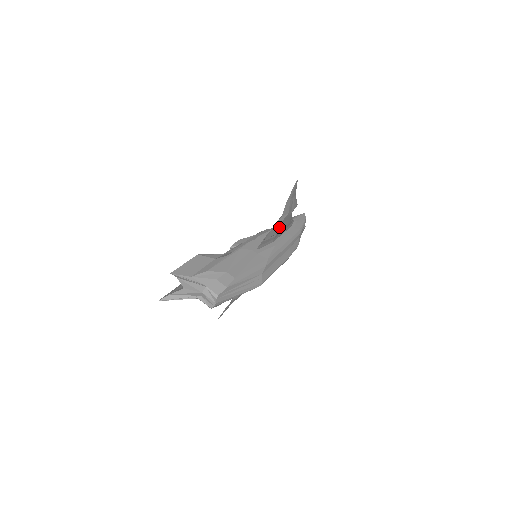
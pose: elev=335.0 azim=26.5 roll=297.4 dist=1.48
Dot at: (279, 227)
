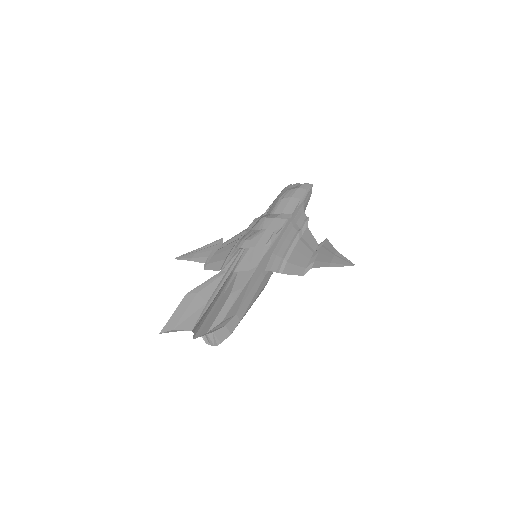
Dot at: occluded
